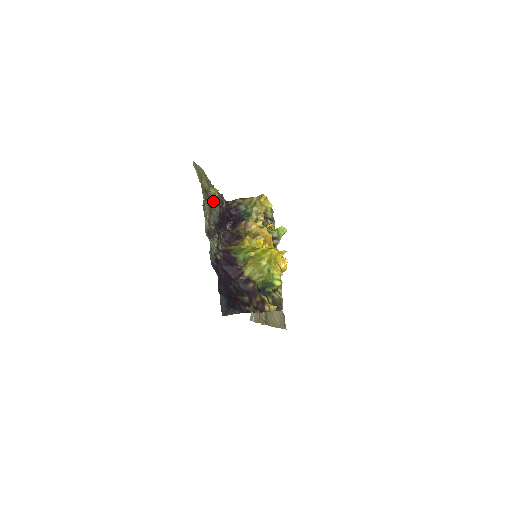
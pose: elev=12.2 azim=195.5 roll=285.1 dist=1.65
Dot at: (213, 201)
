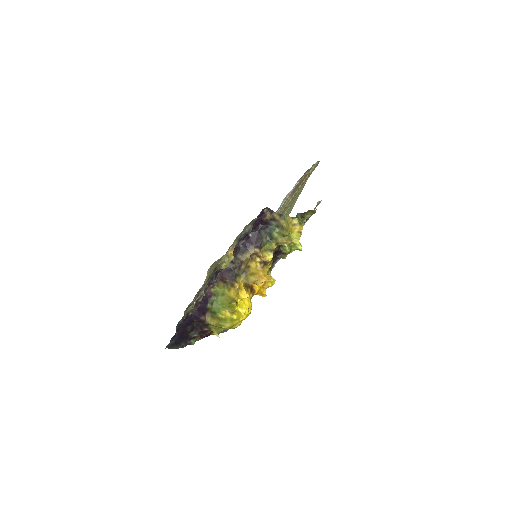
Dot at: occluded
